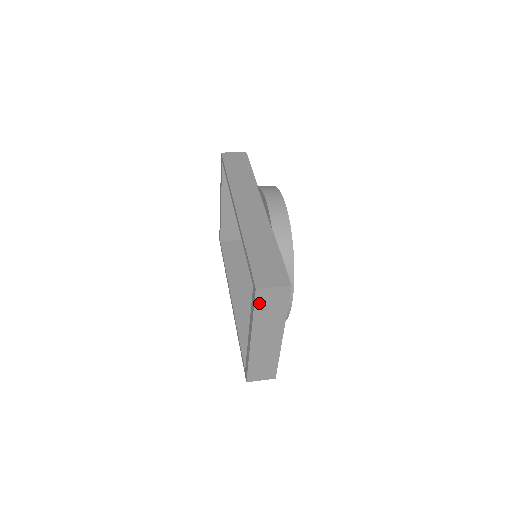
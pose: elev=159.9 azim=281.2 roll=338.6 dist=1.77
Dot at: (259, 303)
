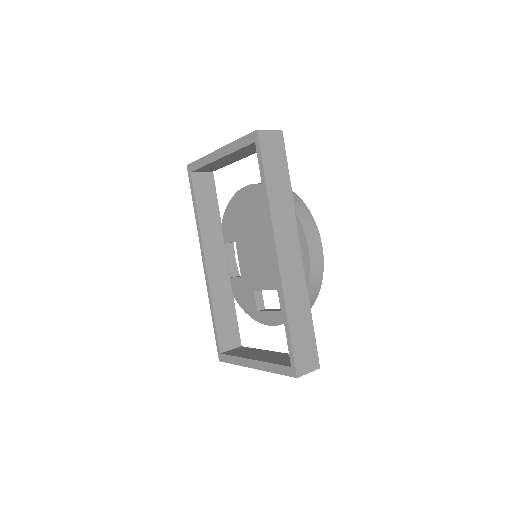
Dot at: occluded
